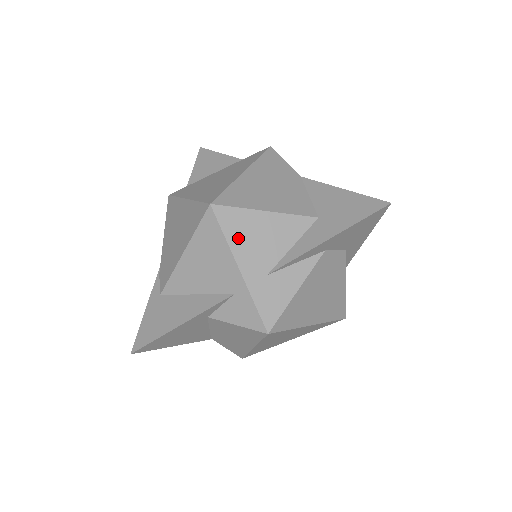
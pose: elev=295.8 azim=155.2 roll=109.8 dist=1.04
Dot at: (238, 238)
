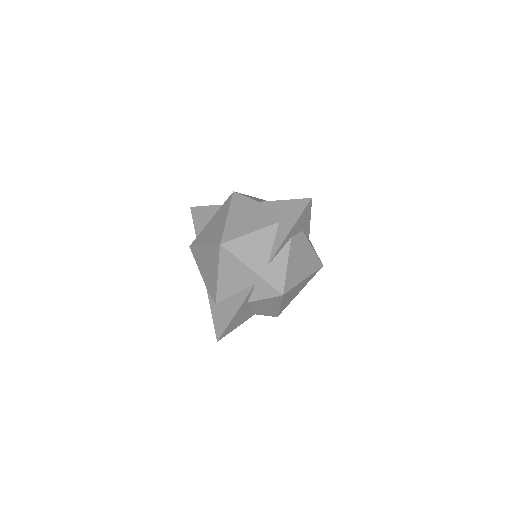
Dot at: (243, 254)
